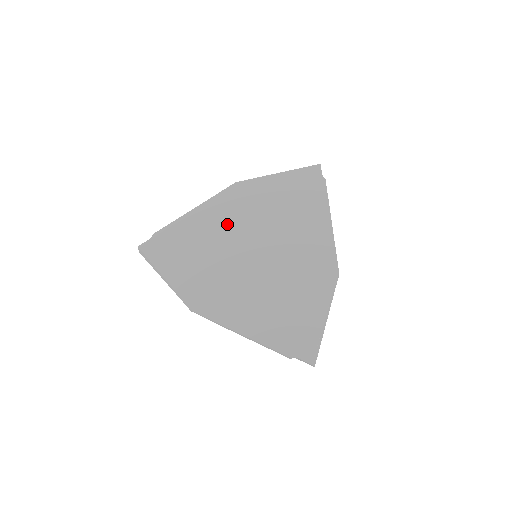
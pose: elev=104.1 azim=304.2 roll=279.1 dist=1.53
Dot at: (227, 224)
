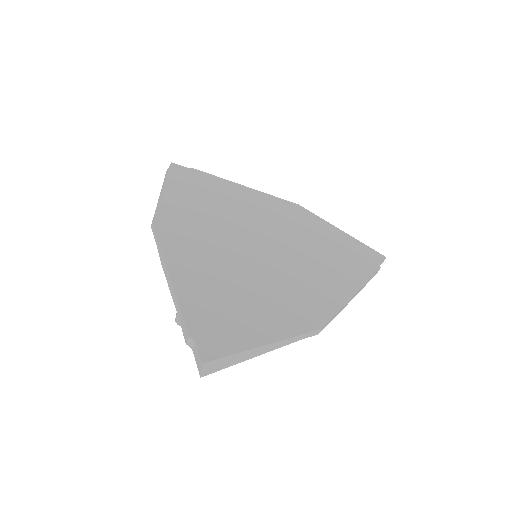
Dot at: (259, 214)
